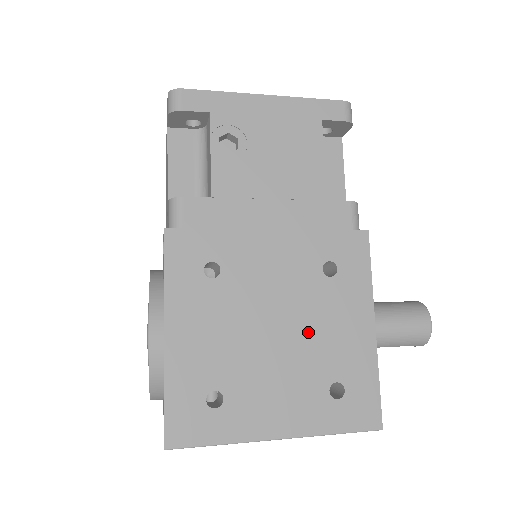
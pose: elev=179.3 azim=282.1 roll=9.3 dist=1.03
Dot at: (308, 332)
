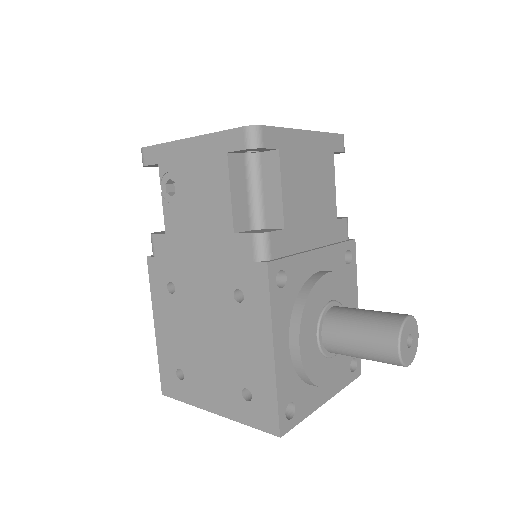
Dot at: (226, 344)
